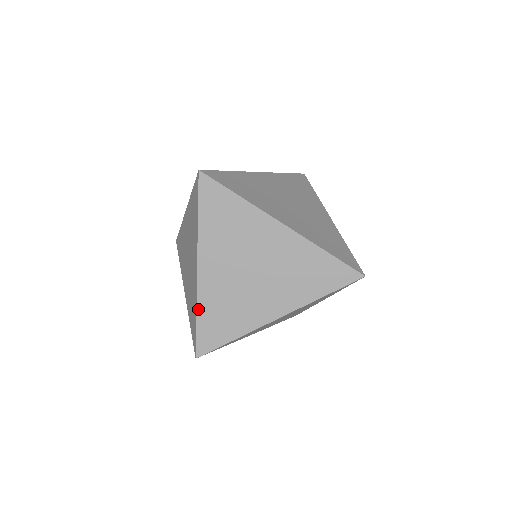
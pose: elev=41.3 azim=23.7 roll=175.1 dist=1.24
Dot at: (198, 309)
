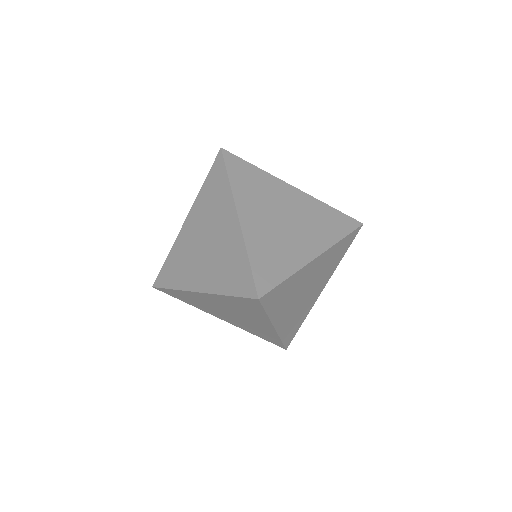
Dot at: (171, 251)
